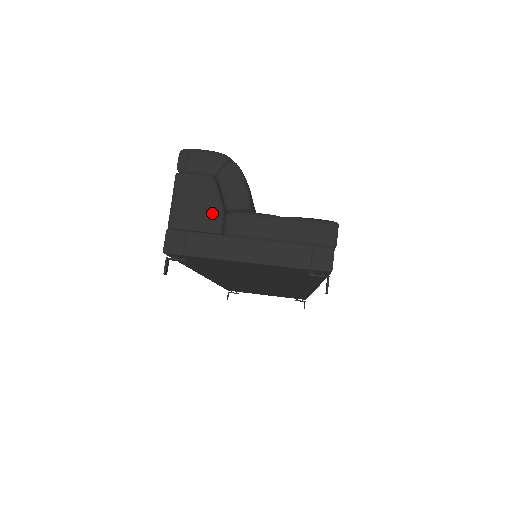
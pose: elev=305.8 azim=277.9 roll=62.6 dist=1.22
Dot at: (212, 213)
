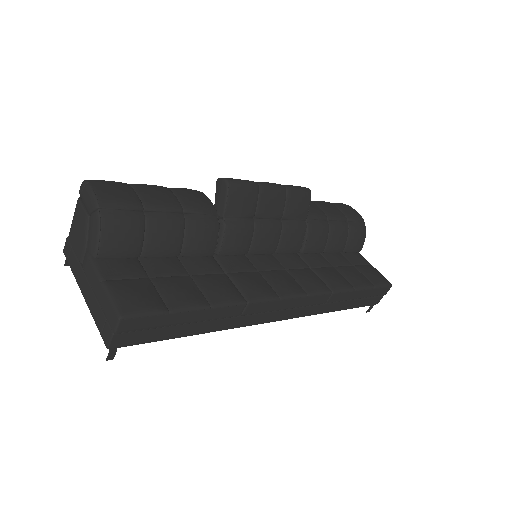
Dot at: (81, 245)
